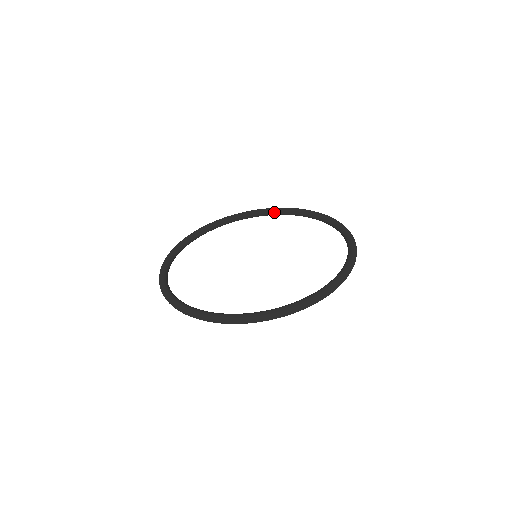
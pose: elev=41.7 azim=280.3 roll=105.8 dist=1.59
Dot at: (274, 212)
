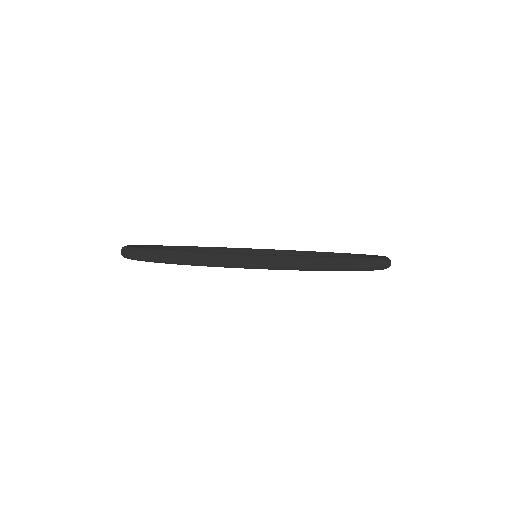
Dot at: (265, 252)
